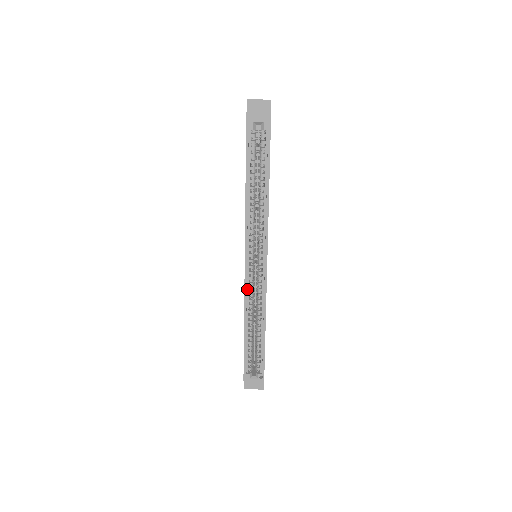
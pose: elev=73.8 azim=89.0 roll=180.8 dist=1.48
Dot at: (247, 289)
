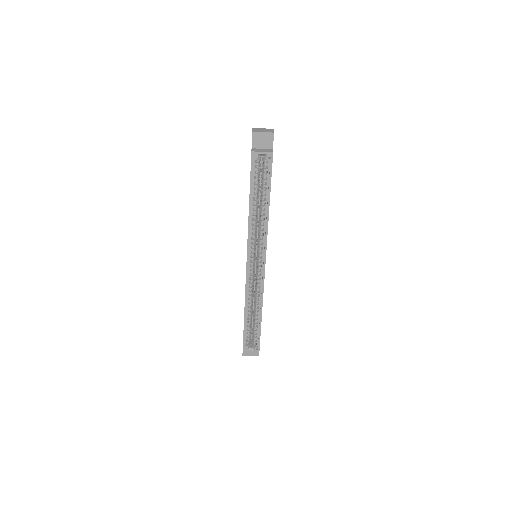
Dot at: (248, 284)
